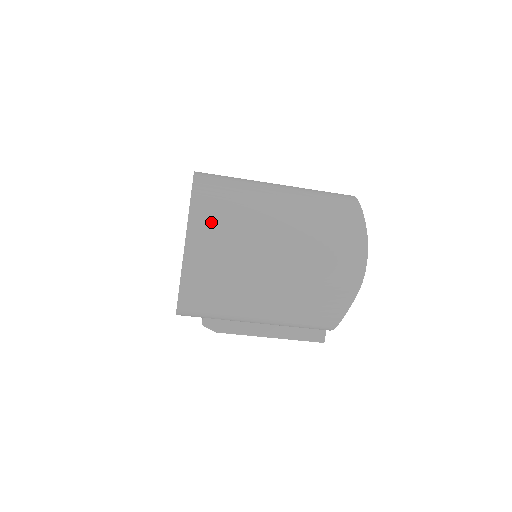
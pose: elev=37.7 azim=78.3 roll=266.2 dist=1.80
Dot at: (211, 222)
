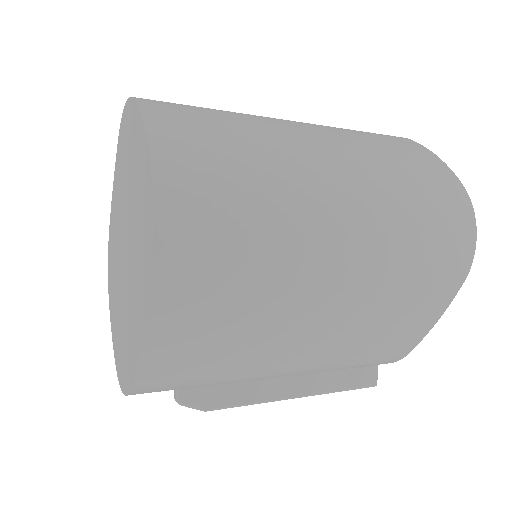
Dot at: (203, 171)
